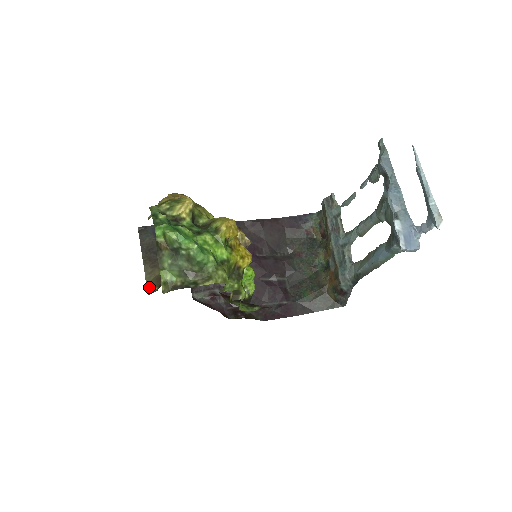
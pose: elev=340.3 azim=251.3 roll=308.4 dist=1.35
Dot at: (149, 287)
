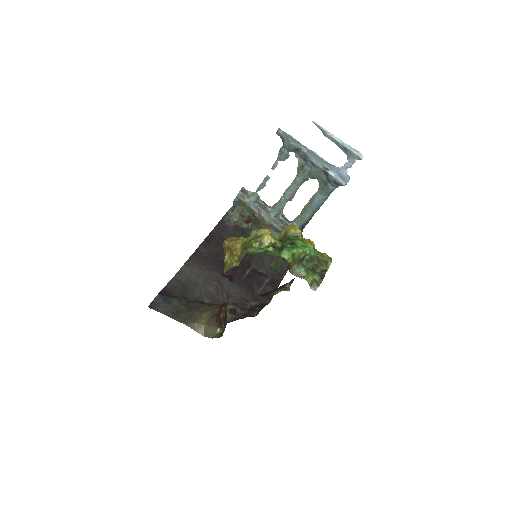
Dot at: (209, 335)
